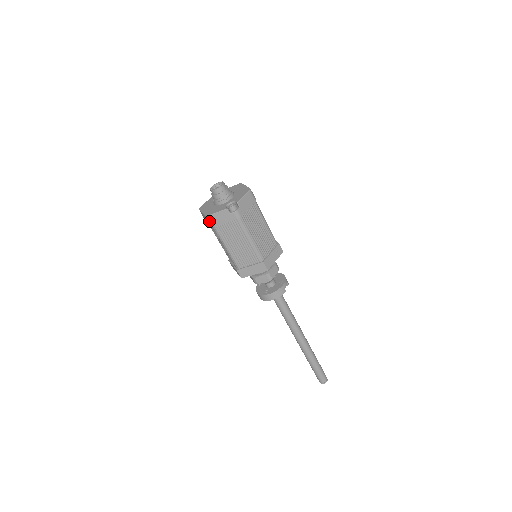
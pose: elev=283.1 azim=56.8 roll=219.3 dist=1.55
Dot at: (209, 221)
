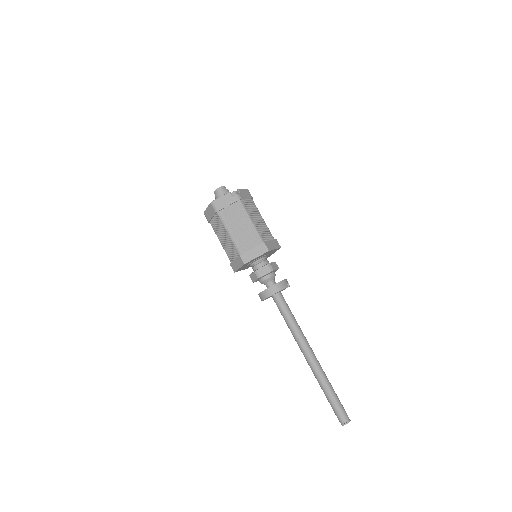
Dot at: (214, 206)
